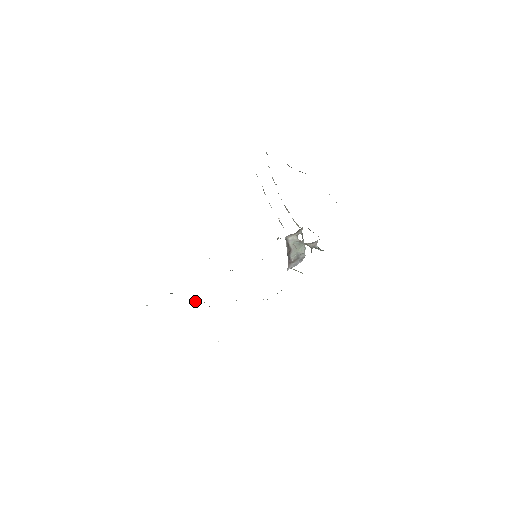
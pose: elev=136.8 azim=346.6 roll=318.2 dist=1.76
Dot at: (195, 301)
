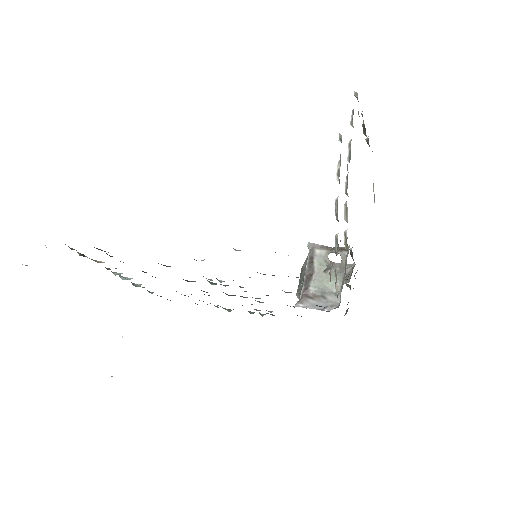
Dot at: (115, 272)
